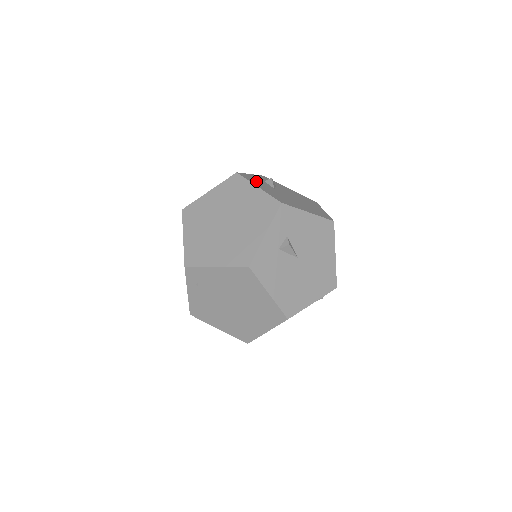
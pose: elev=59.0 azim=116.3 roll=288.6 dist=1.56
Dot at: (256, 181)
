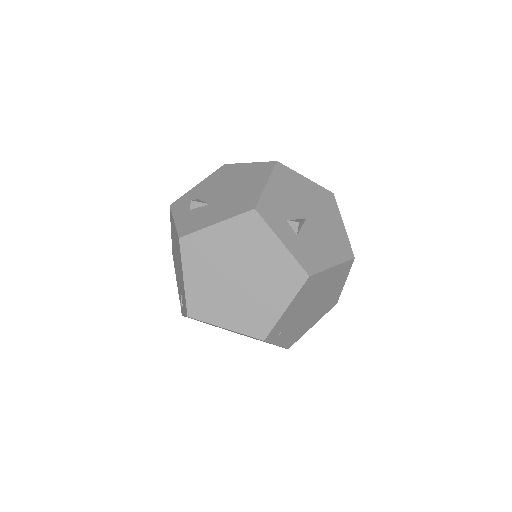
Dot at: (196, 221)
